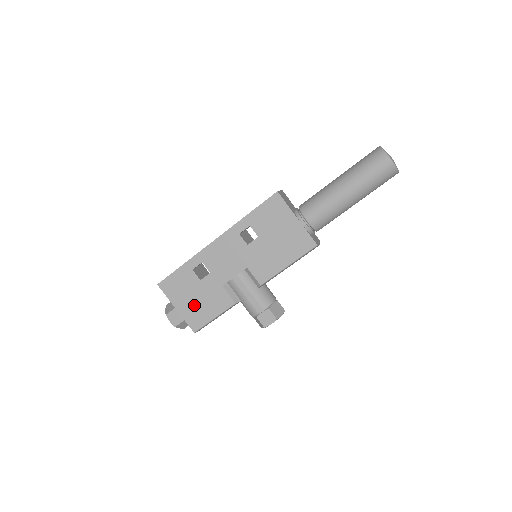
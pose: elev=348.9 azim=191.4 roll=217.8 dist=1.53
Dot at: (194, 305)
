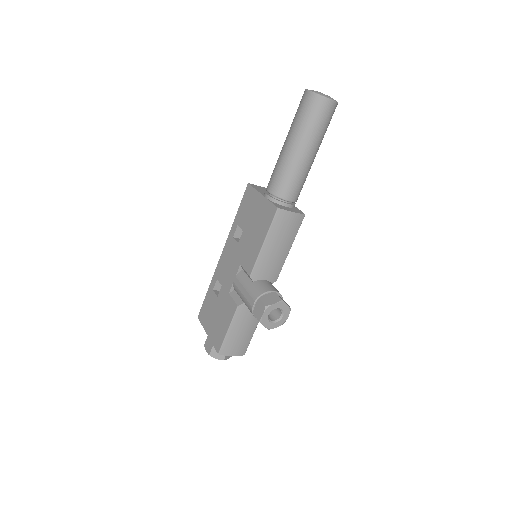
Dot at: (216, 324)
